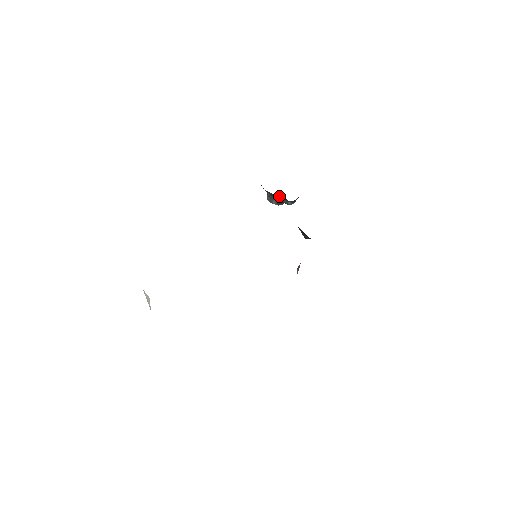
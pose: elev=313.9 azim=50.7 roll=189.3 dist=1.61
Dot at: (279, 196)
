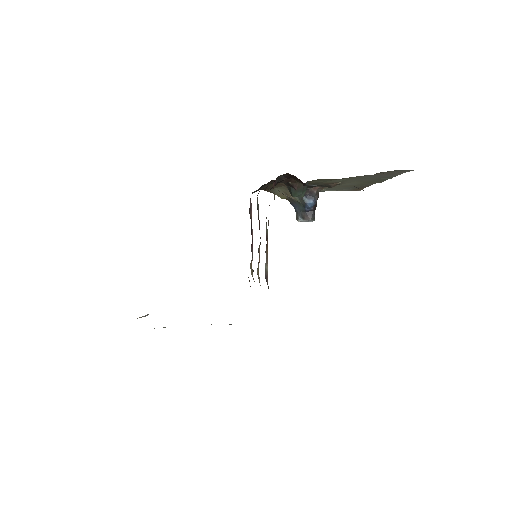
Dot at: occluded
